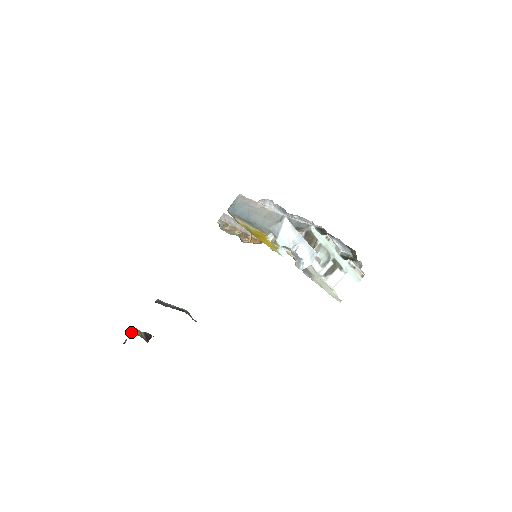
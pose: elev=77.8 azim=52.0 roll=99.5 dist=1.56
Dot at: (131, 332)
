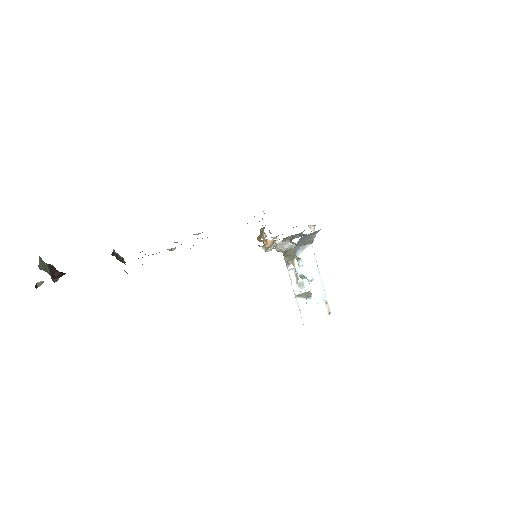
Dot at: (38, 265)
